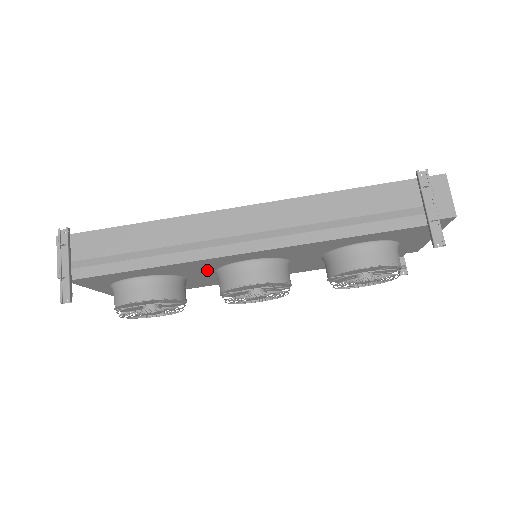
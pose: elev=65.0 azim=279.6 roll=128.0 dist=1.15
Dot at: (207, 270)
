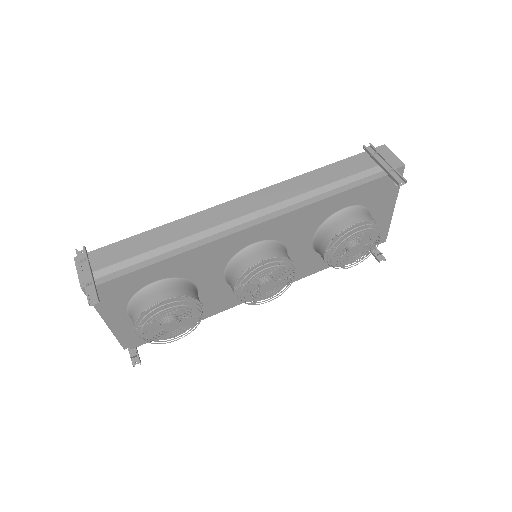
Dot at: (217, 269)
